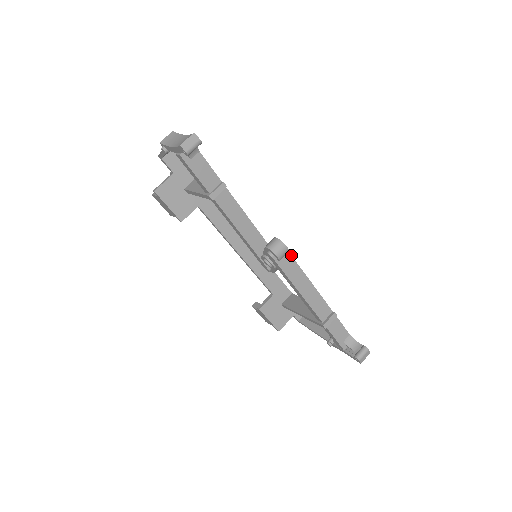
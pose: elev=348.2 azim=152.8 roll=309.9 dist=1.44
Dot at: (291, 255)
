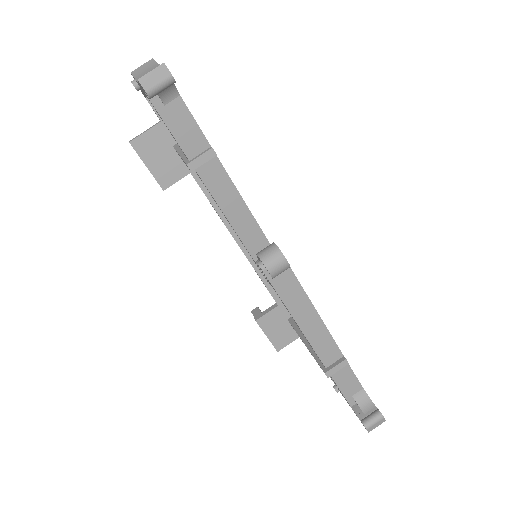
Dot at: (293, 272)
